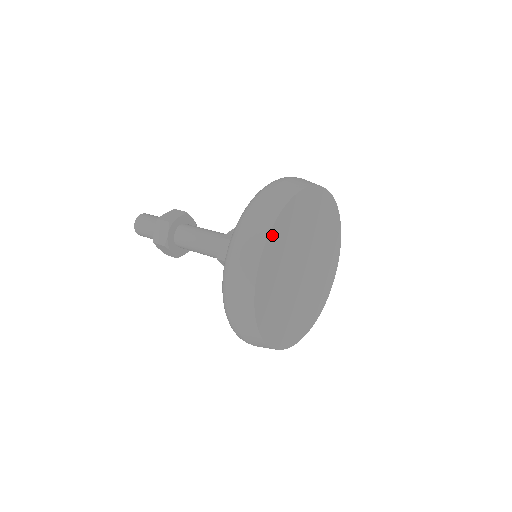
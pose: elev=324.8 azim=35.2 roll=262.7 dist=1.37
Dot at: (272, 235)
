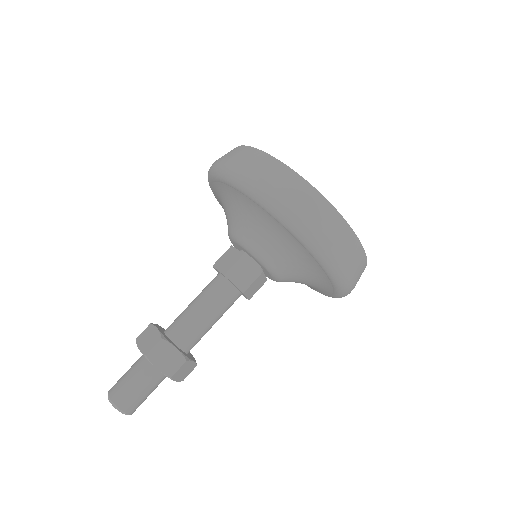
Dot at: occluded
